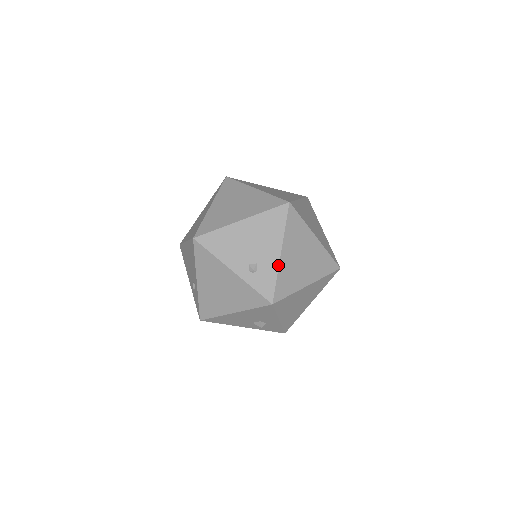
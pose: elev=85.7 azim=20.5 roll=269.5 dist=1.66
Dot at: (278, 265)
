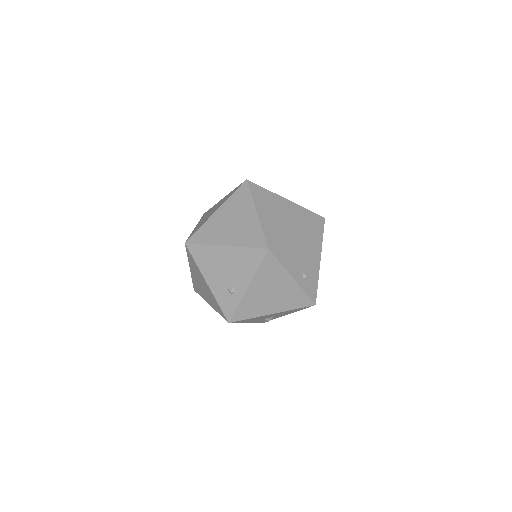
Dot at: occluded
